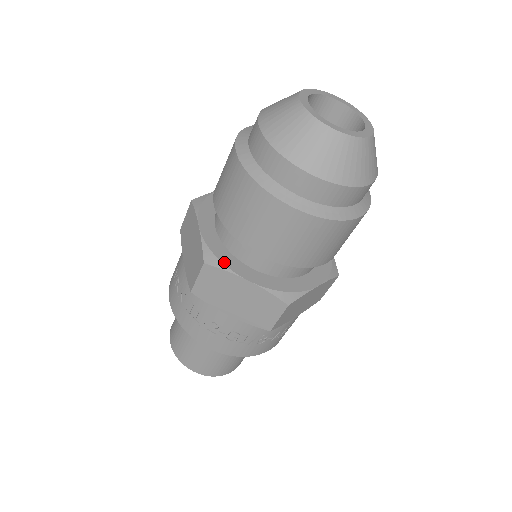
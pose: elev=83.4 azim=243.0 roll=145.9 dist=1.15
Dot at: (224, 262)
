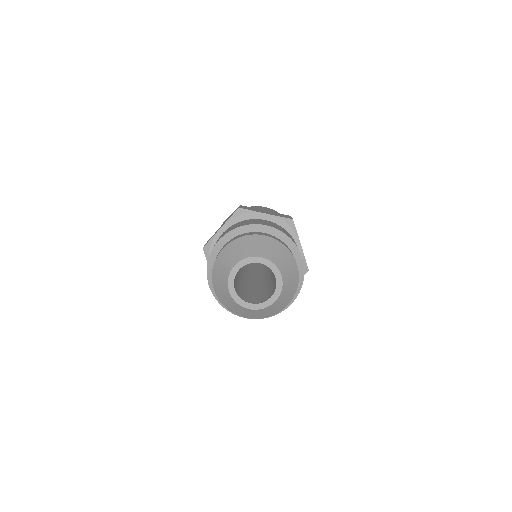
Dot at: occluded
